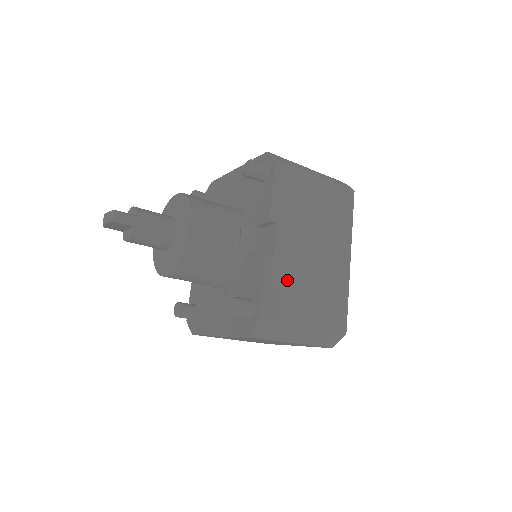
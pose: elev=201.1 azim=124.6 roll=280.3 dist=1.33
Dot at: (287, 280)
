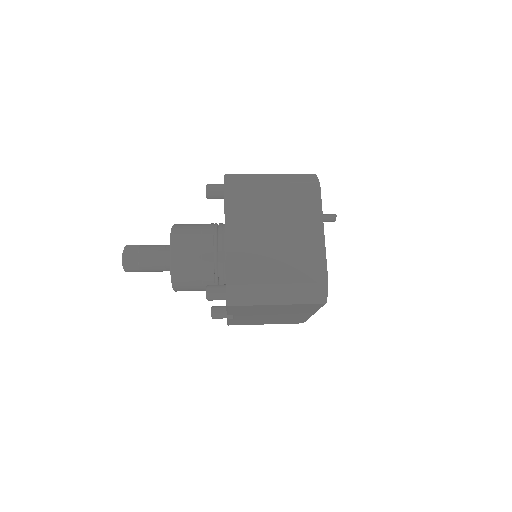
Dot at: (247, 321)
